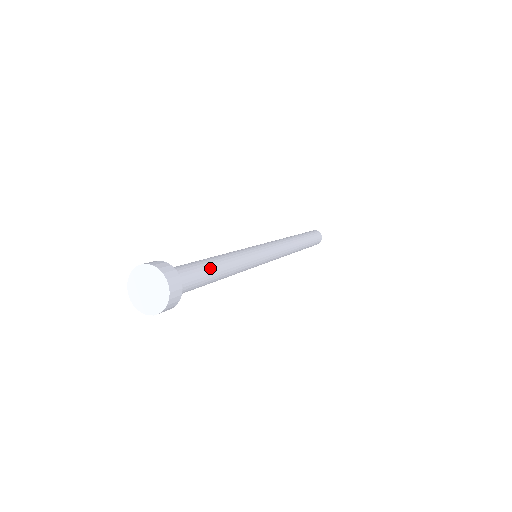
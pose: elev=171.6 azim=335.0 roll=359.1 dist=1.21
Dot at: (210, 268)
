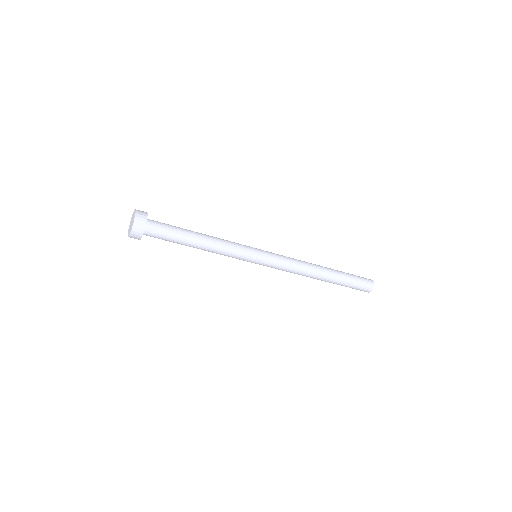
Dot at: (184, 229)
